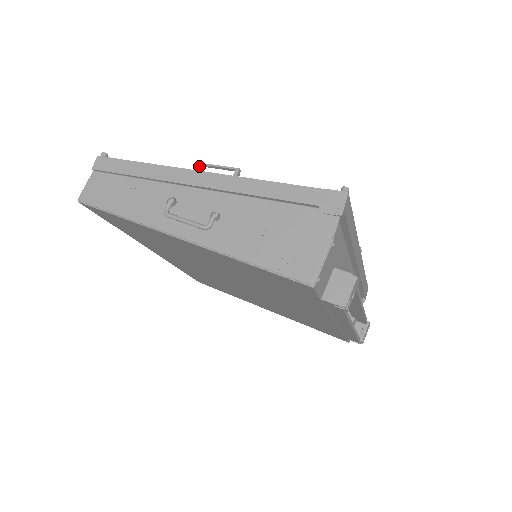
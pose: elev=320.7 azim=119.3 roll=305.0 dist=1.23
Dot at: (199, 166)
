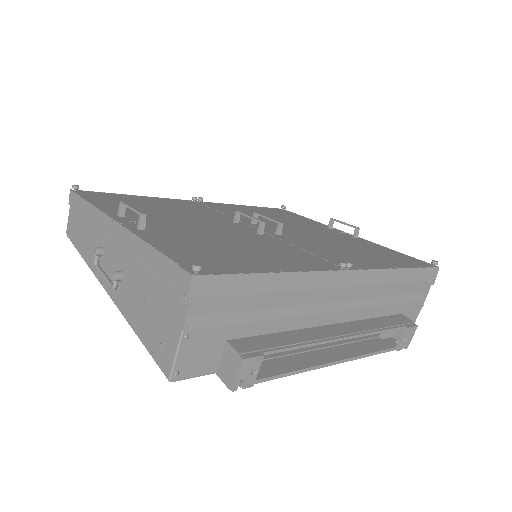
Dot at: (123, 205)
